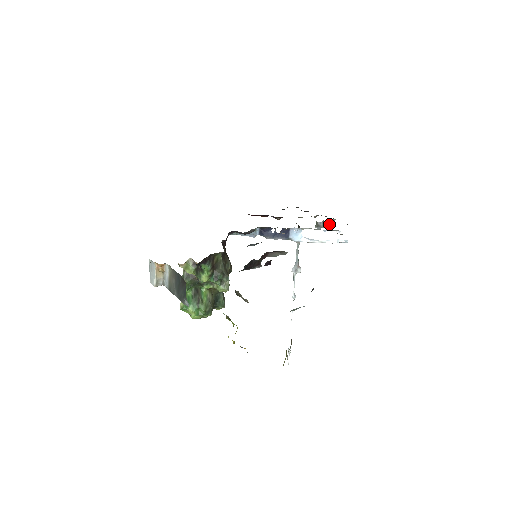
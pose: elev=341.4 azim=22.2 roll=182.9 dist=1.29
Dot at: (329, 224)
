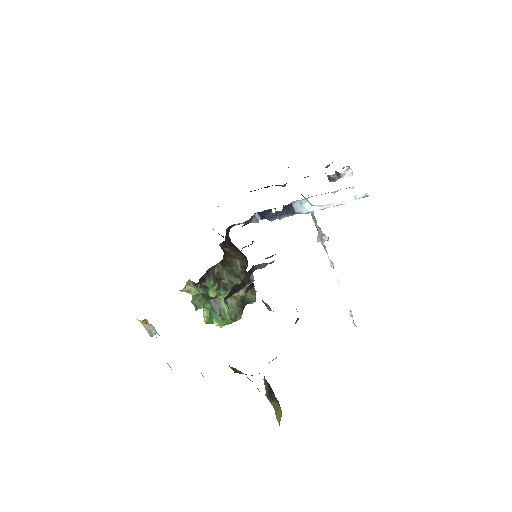
Dot at: (344, 173)
